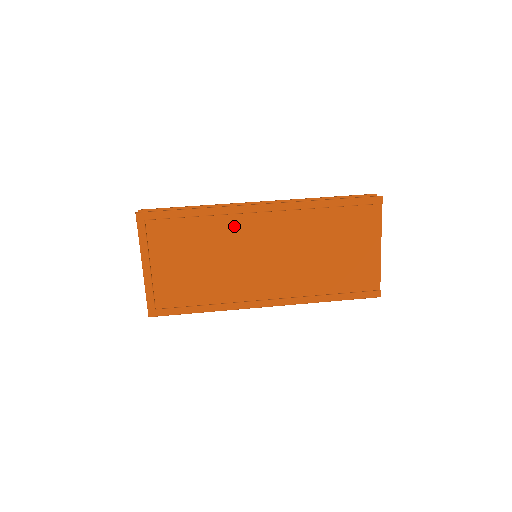
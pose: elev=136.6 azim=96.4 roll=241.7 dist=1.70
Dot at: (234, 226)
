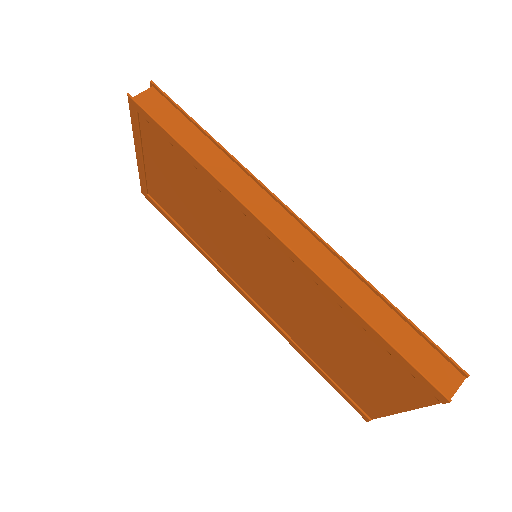
Dot at: (233, 214)
